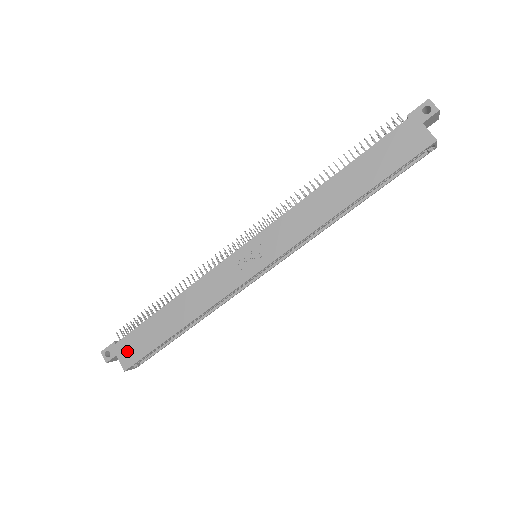
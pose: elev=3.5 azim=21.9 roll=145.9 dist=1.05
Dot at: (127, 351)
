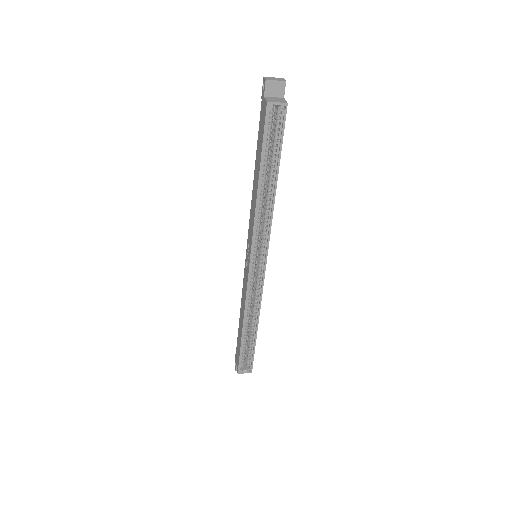
Dot at: (237, 358)
